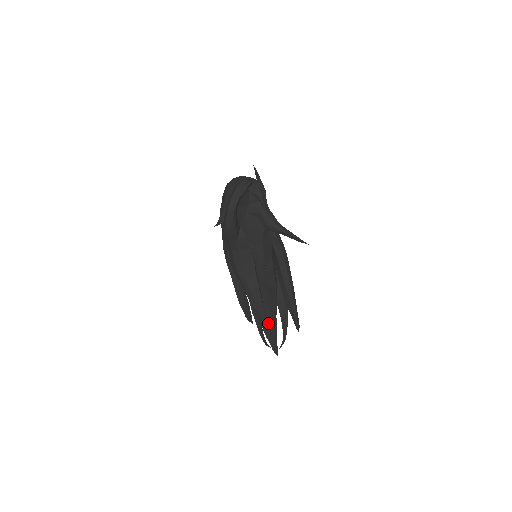
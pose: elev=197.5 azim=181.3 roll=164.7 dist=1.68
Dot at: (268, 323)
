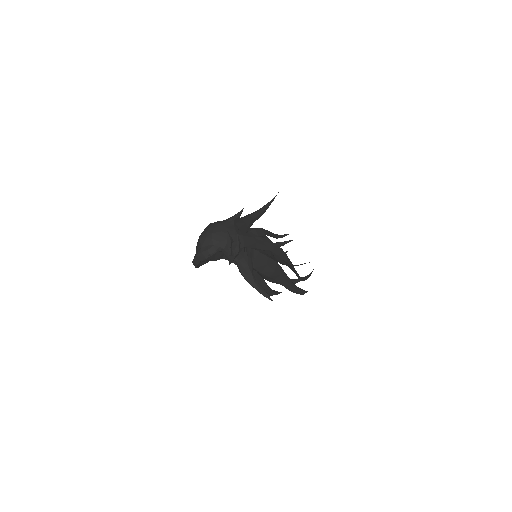
Dot at: occluded
